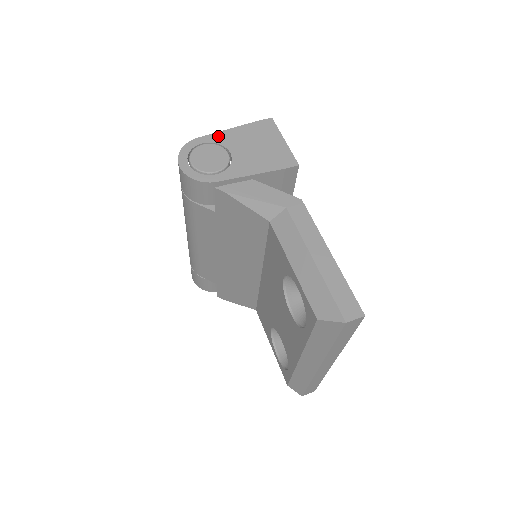
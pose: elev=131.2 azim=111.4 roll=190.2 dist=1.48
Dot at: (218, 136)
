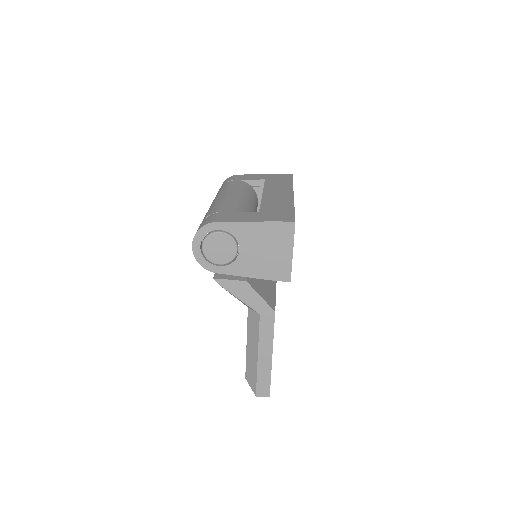
Dot at: (236, 227)
